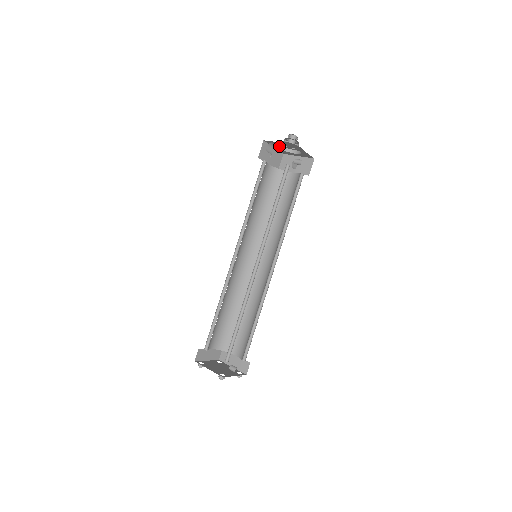
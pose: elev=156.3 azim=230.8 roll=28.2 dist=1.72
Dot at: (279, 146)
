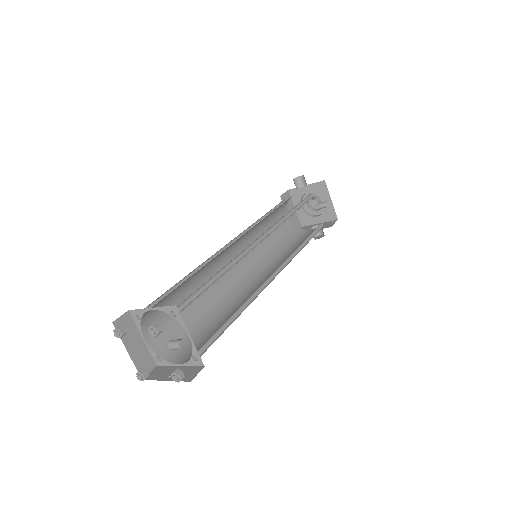
Dot at: occluded
